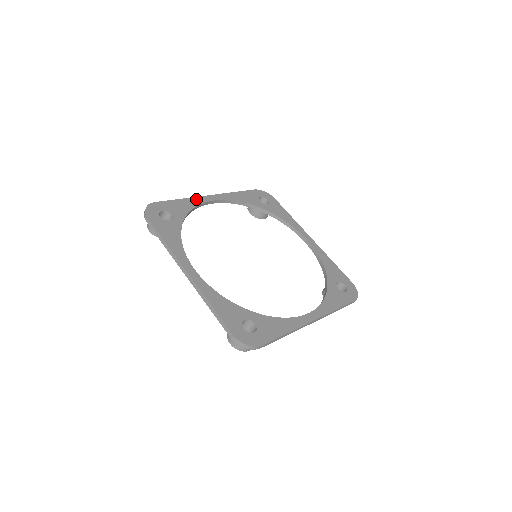
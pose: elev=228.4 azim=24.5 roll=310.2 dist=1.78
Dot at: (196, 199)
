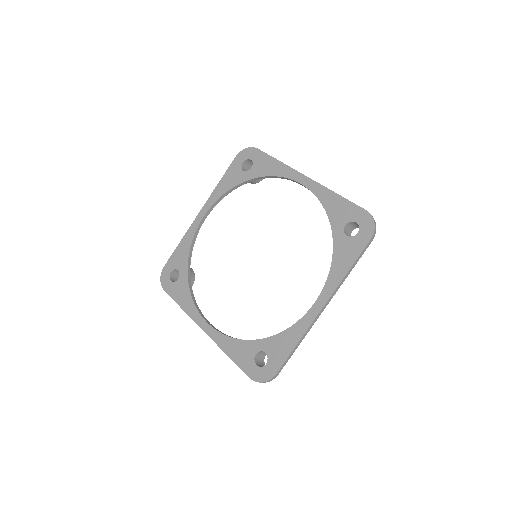
Dot at: (190, 230)
